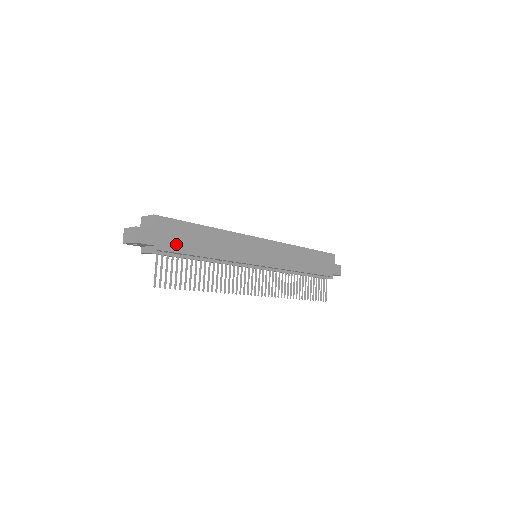
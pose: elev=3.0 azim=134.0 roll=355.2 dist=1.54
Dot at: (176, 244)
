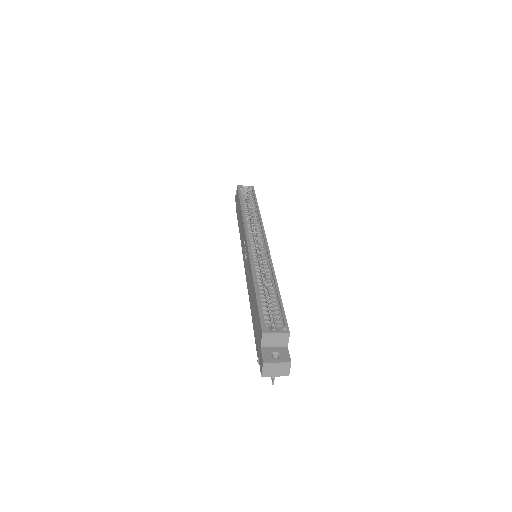
Dot at: occluded
